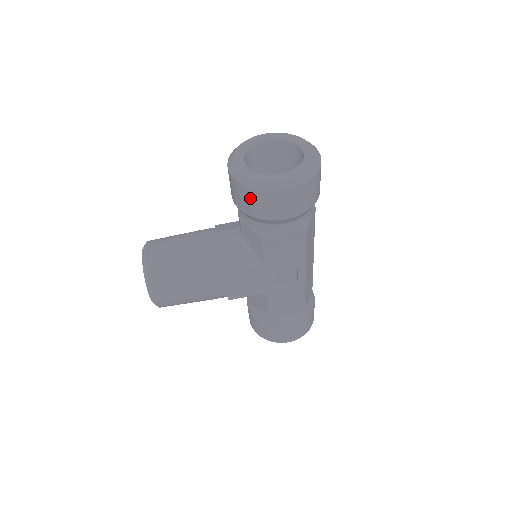
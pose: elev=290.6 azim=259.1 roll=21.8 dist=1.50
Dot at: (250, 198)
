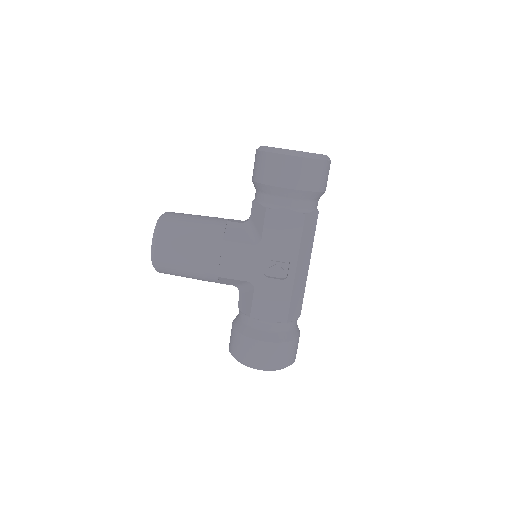
Dot at: (266, 163)
